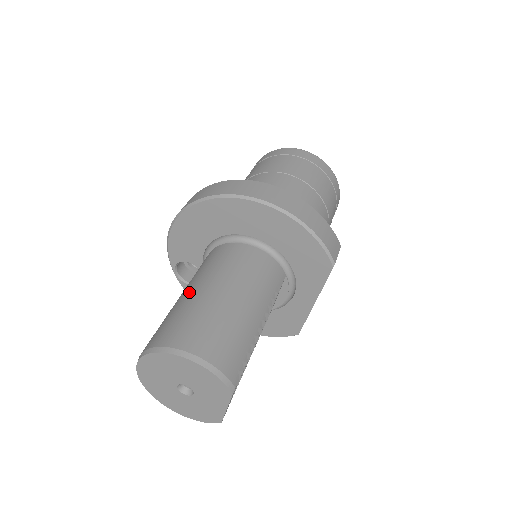
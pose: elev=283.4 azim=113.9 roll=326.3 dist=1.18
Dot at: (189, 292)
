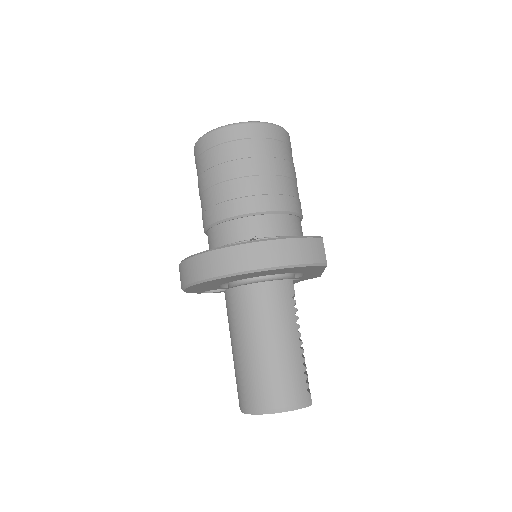
Dot at: (239, 351)
